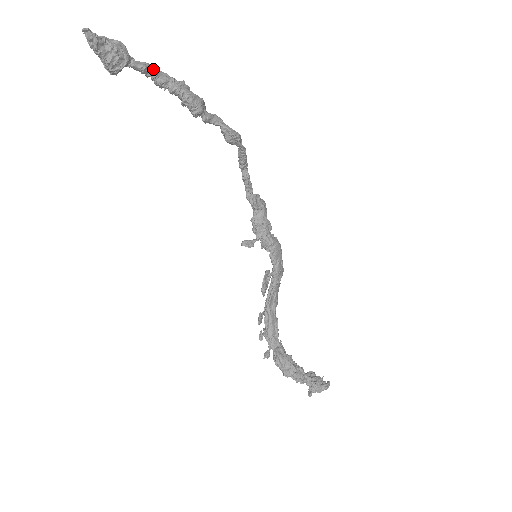
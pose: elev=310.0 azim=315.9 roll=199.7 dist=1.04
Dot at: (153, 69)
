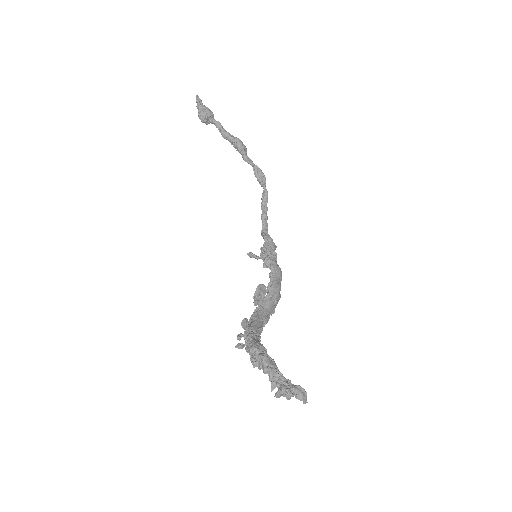
Dot at: (223, 129)
